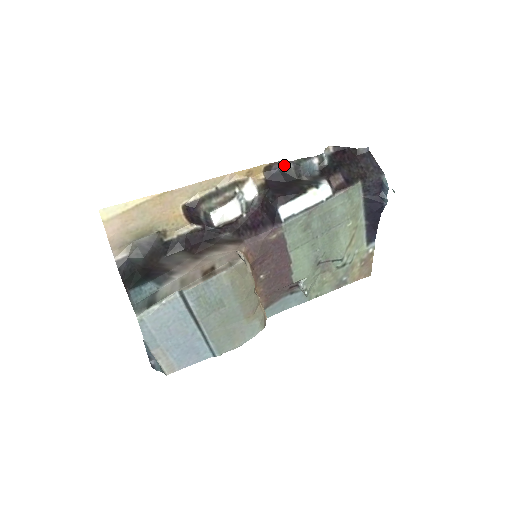
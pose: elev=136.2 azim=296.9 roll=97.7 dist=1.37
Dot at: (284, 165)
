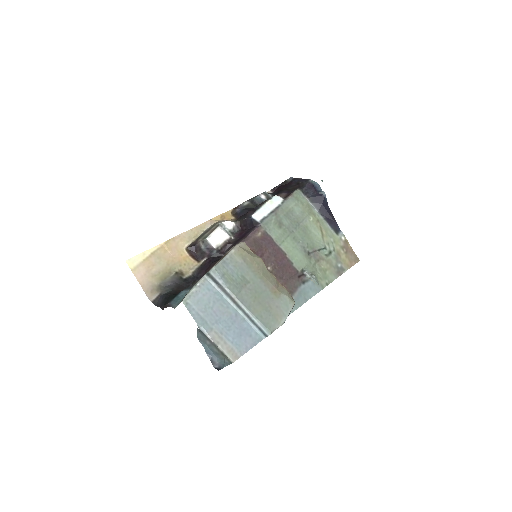
Dot at: (243, 205)
